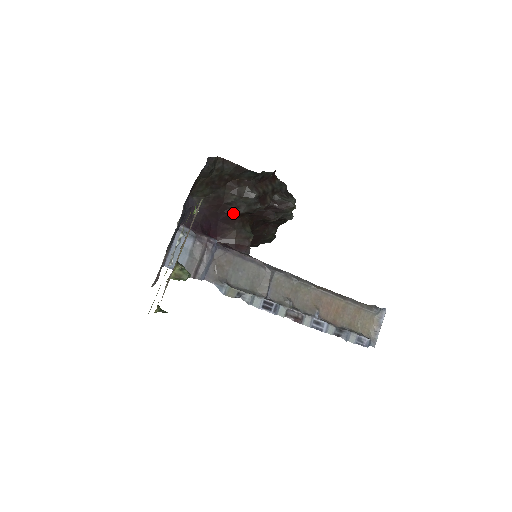
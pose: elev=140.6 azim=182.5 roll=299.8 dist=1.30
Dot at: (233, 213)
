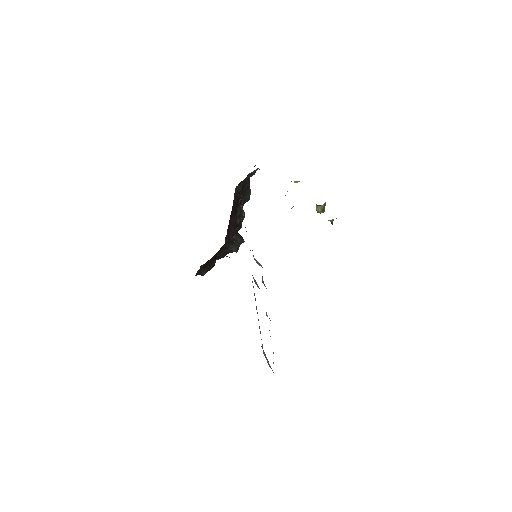
Dot at: (236, 220)
